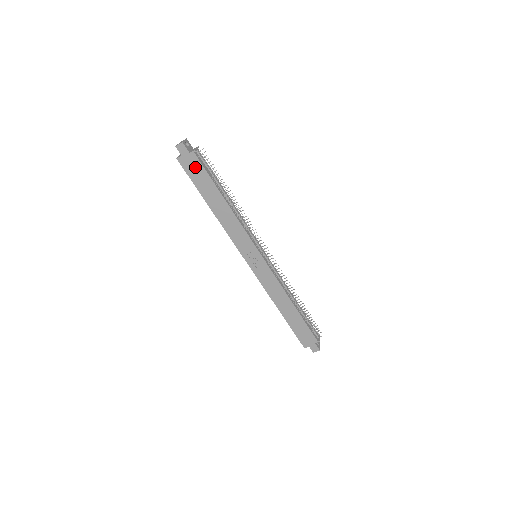
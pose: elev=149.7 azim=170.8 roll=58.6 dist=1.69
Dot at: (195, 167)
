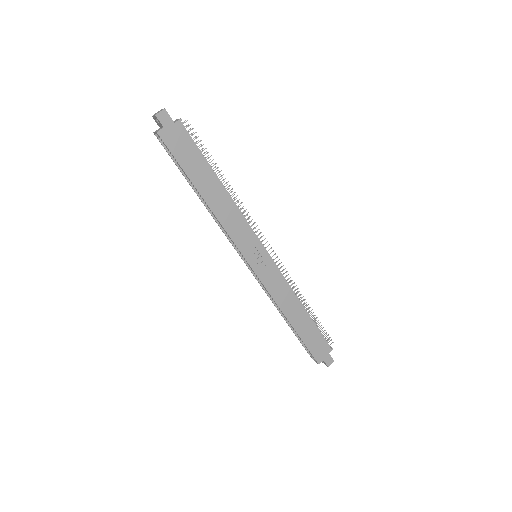
Dot at: (182, 142)
